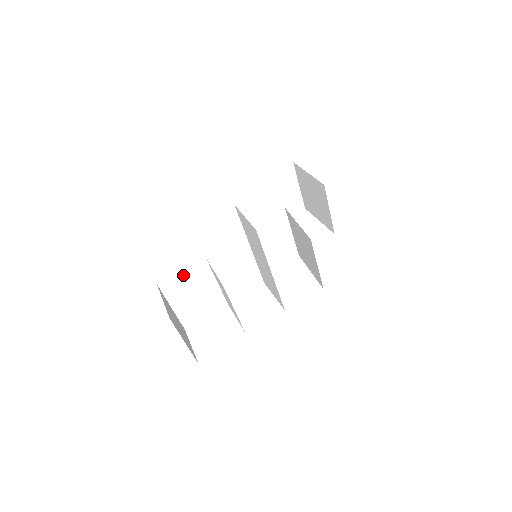
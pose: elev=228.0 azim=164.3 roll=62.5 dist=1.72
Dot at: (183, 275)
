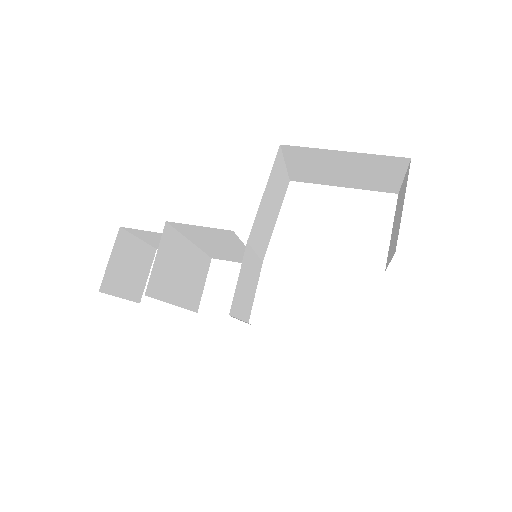
Dot at: (154, 233)
